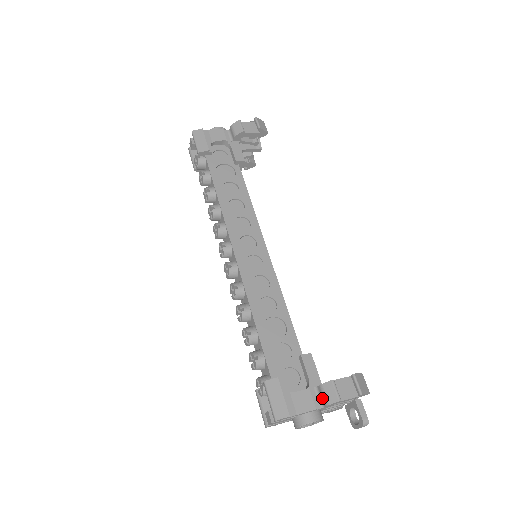
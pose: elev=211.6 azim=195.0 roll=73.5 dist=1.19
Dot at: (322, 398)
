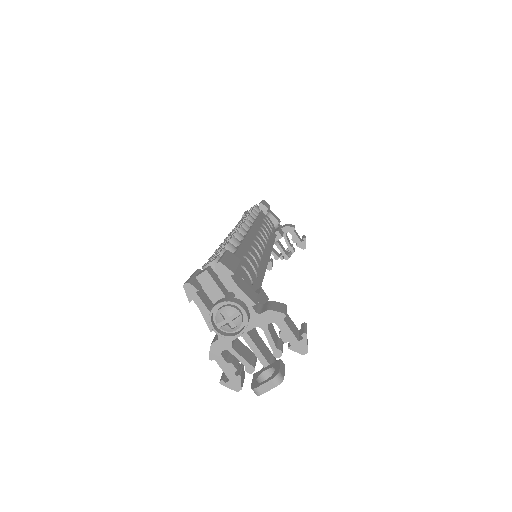
Dot at: (264, 308)
